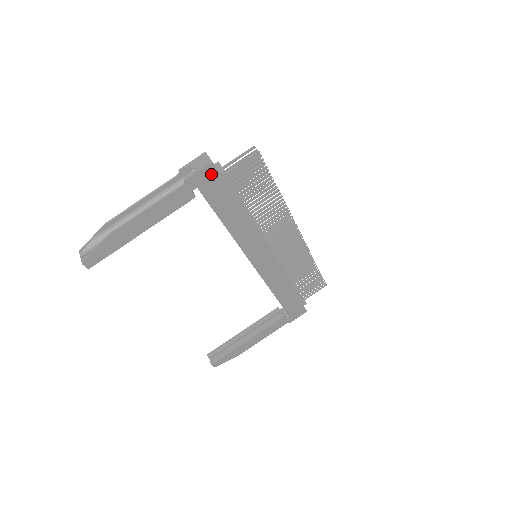
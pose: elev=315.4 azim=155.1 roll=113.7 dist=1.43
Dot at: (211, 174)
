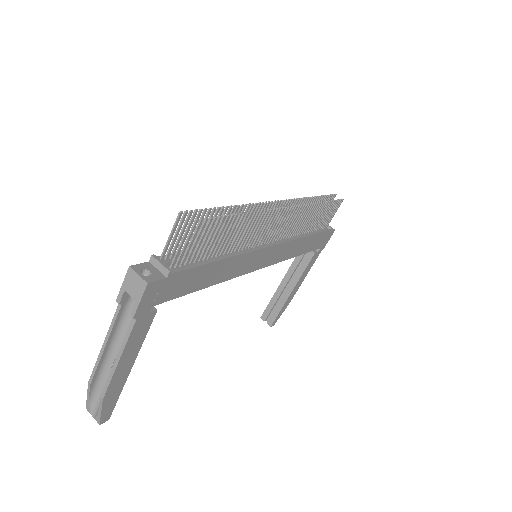
Dot at: (156, 288)
